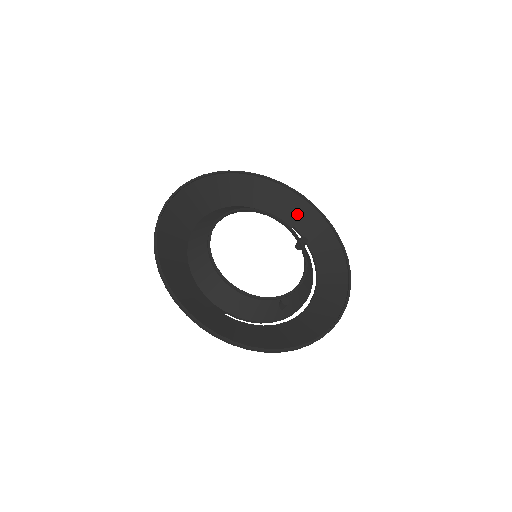
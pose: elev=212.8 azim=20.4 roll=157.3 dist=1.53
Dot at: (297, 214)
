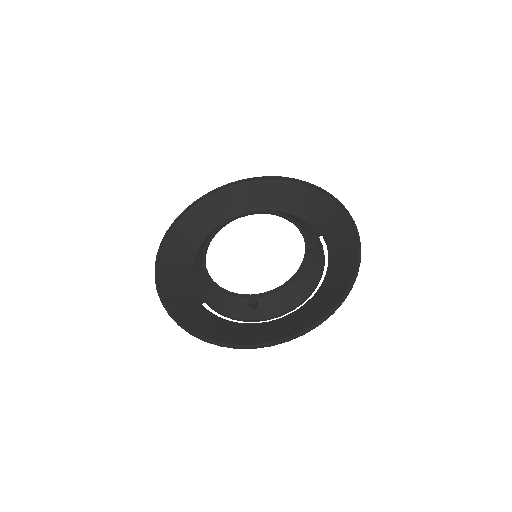
Dot at: (329, 221)
